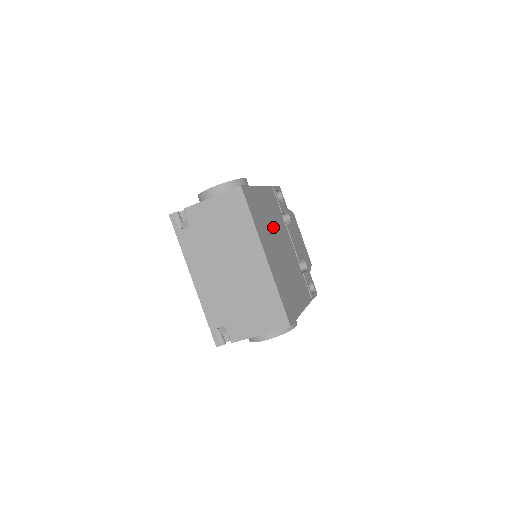
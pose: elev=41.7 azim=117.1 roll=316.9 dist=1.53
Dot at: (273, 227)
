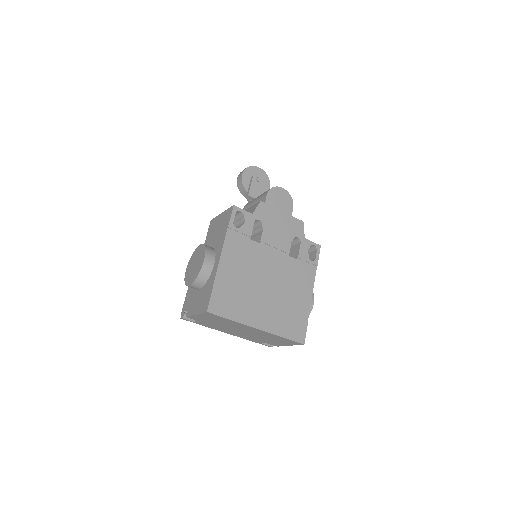
Dot at: (250, 278)
